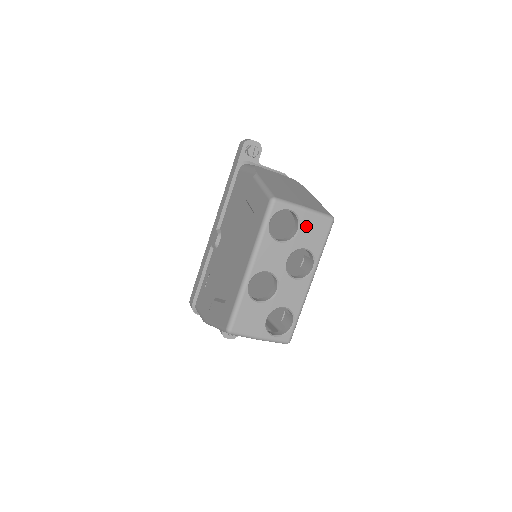
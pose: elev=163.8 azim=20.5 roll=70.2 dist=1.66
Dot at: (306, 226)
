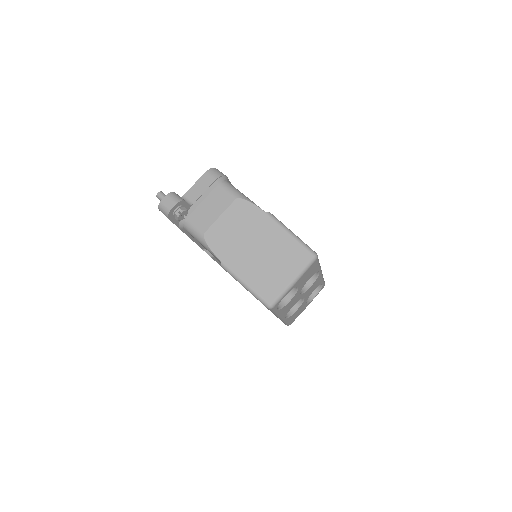
Dot at: (301, 281)
